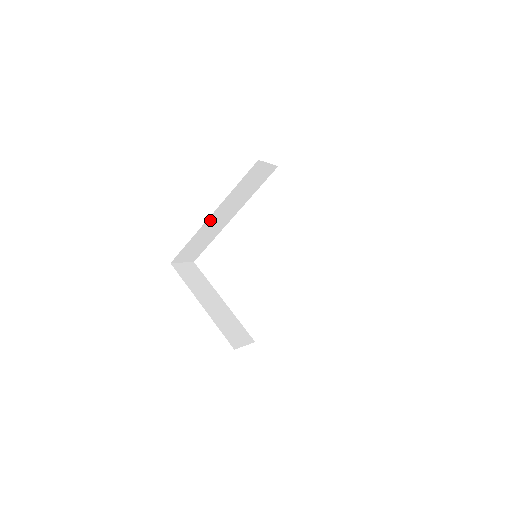
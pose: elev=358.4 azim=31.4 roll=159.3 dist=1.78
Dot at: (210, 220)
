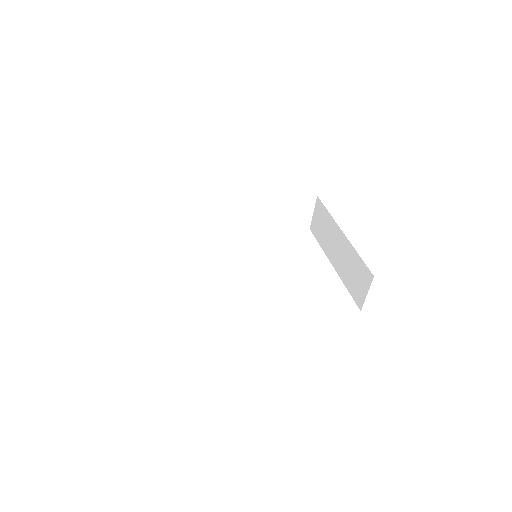
Dot at: (232, 204)
